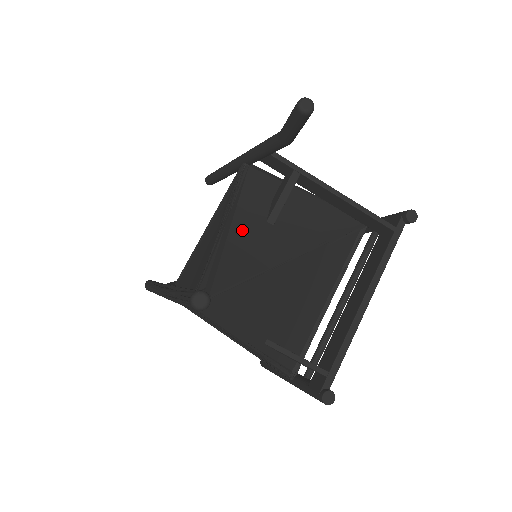
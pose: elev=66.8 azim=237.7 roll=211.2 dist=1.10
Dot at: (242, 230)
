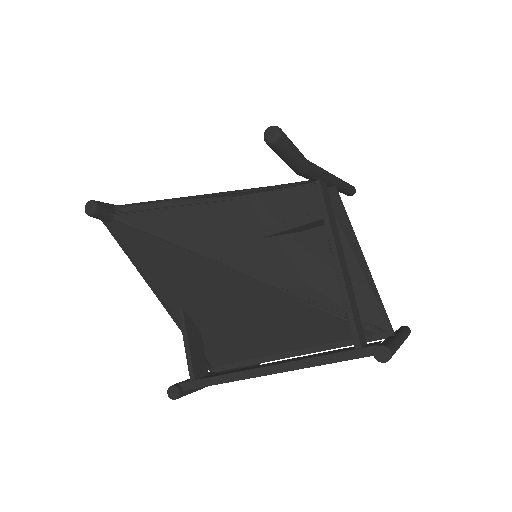
Dot at: (222, 213)
